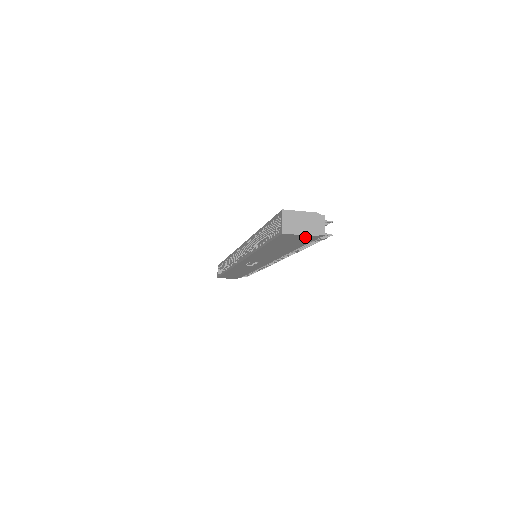
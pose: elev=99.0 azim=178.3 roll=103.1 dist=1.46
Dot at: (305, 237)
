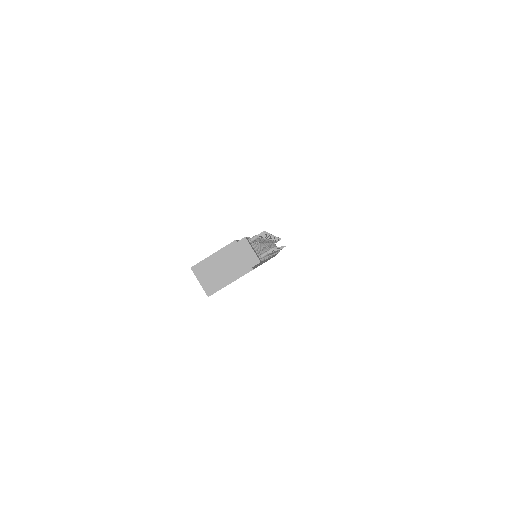
Dot at: occluded
